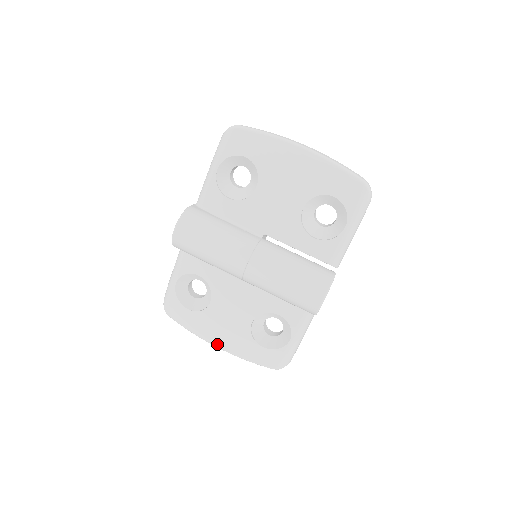
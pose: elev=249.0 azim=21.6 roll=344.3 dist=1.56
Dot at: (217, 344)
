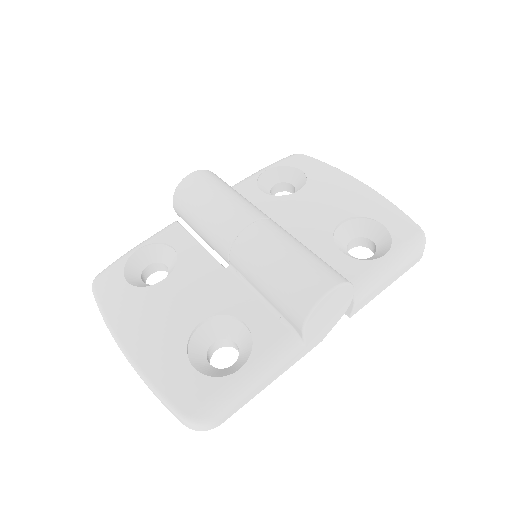
Dot at: (127, 342)
